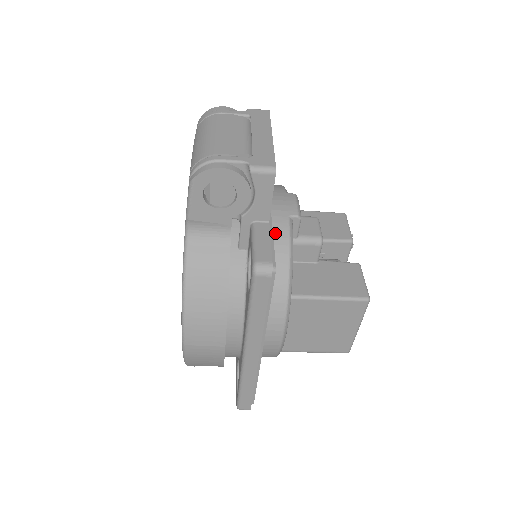
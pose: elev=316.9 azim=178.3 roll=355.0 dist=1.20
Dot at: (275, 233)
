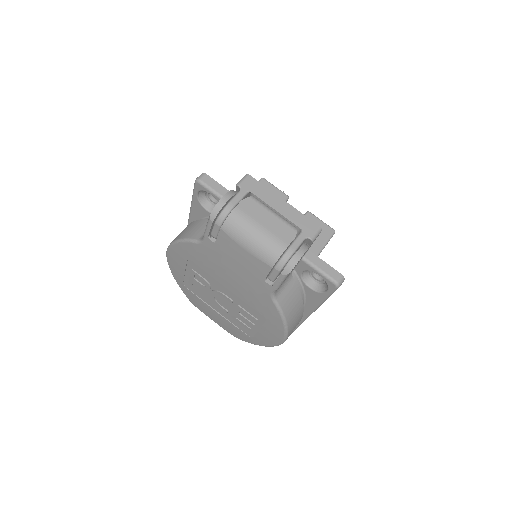
Dot at: occluded
